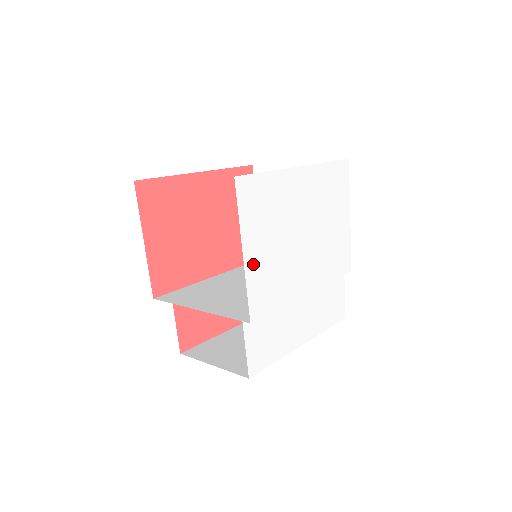
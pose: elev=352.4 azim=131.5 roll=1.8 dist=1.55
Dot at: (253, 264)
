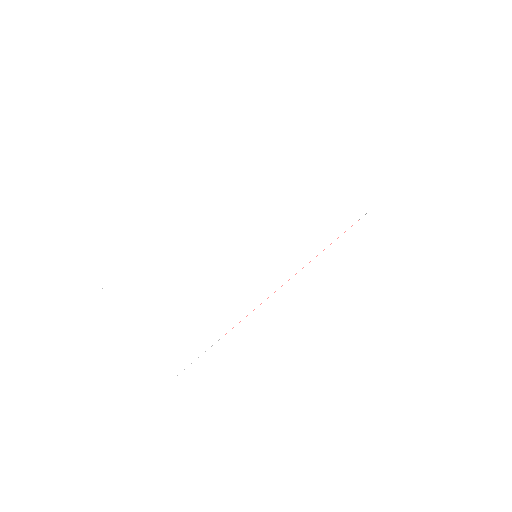
Dot at: (141, 311)
